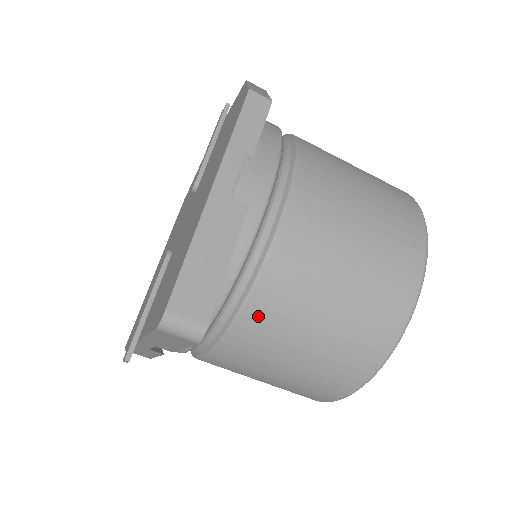
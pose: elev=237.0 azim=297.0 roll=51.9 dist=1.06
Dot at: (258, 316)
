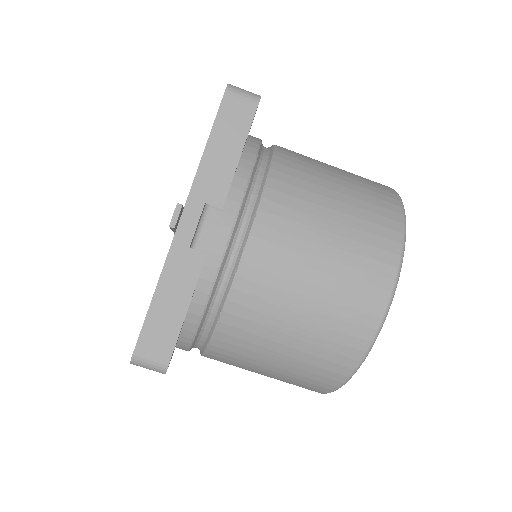
Dot at: (288, 165)
